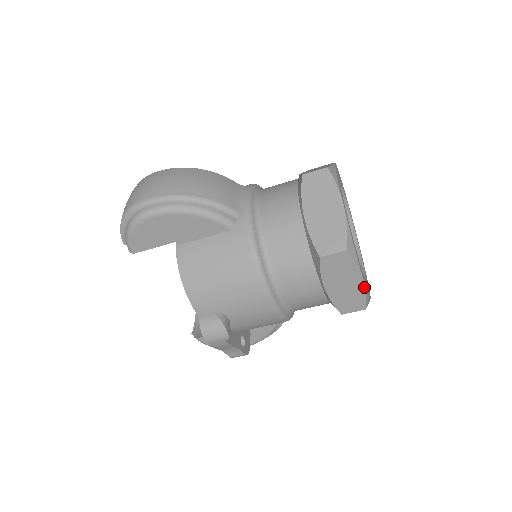
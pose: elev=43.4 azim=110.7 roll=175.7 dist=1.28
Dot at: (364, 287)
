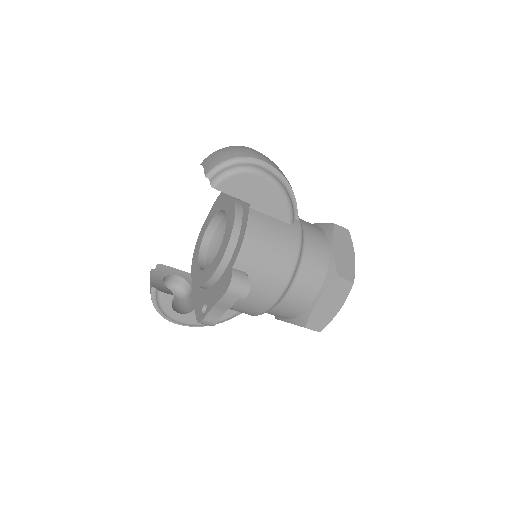
Dot at: (335, 315)
